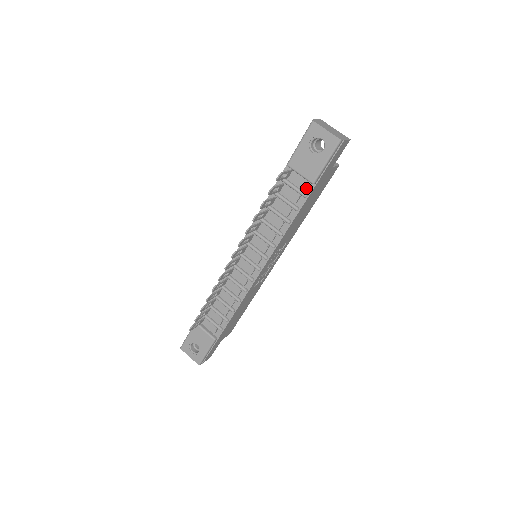
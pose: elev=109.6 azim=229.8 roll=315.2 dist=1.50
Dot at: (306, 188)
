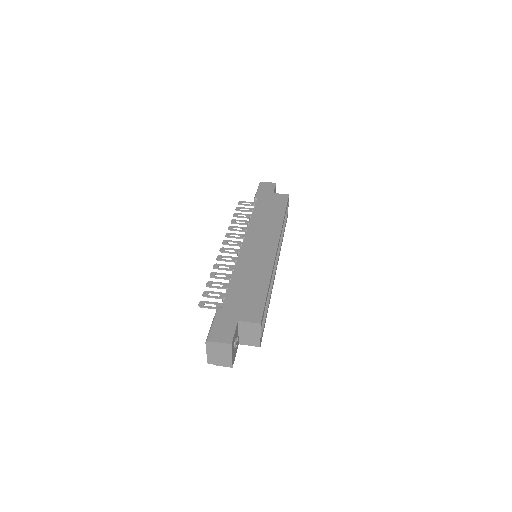
Dot at: occluded
